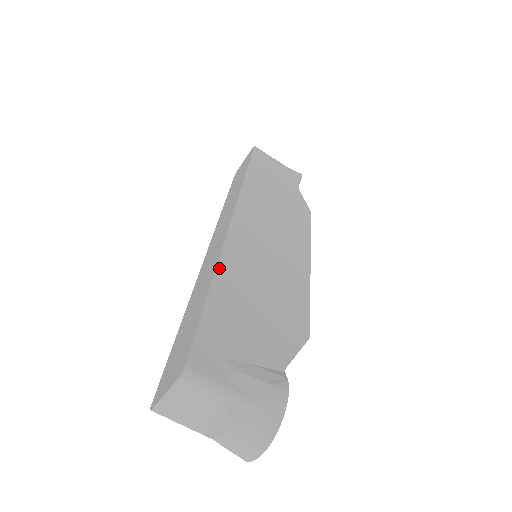
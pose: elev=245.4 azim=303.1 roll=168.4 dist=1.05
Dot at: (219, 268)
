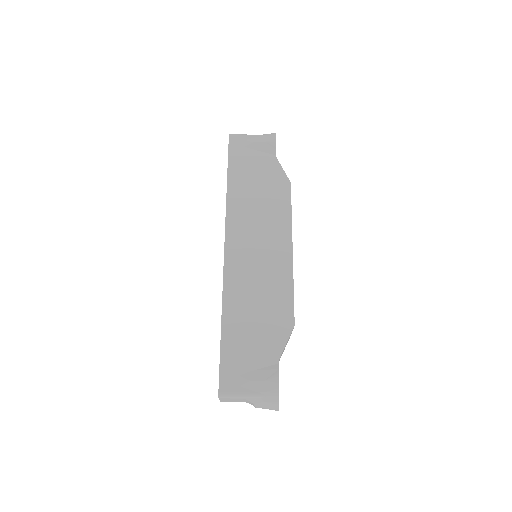
Dot at: (224, 308)
